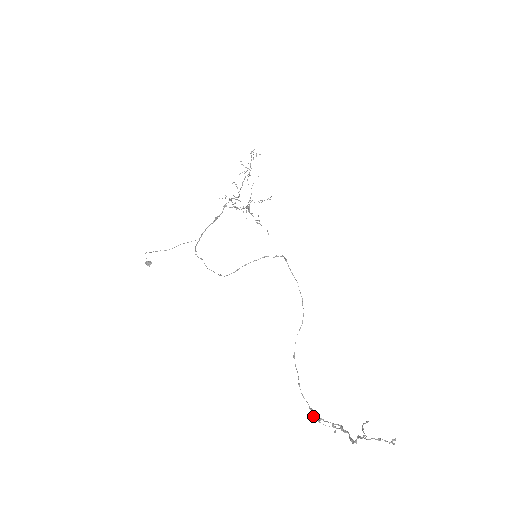
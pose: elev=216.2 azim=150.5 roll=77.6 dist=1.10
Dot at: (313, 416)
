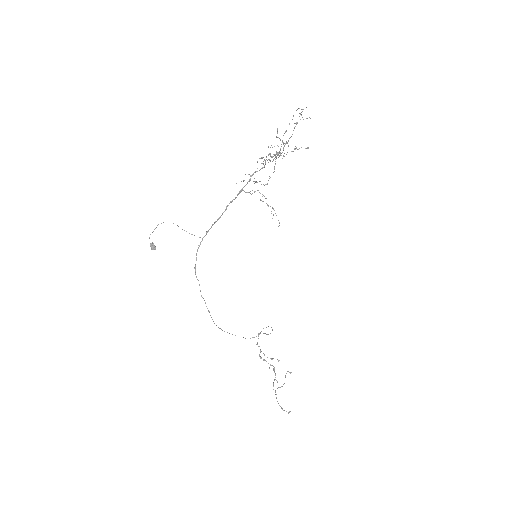
Dot at: (260, 358)
